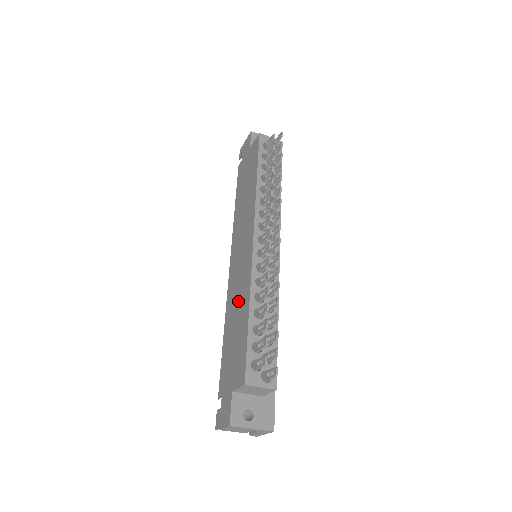
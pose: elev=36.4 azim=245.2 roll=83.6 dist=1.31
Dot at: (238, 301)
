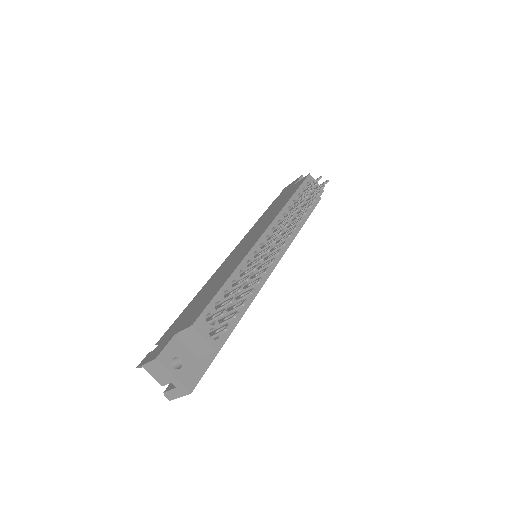
Dot at: (222, 274)
